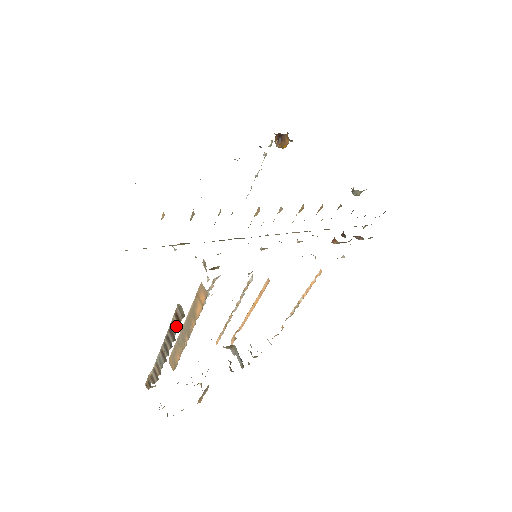
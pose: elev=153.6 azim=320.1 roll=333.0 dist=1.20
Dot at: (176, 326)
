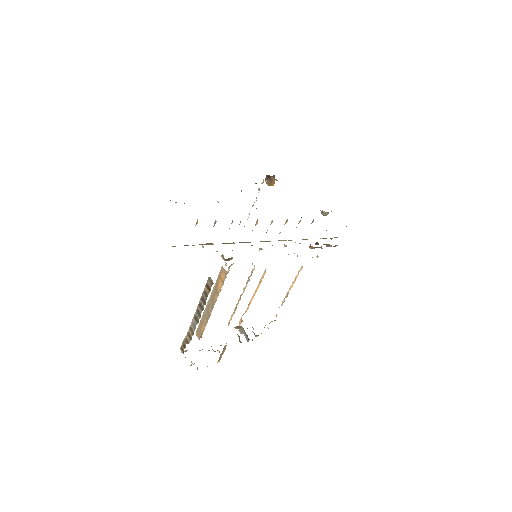
Dot at: (207, 293)
